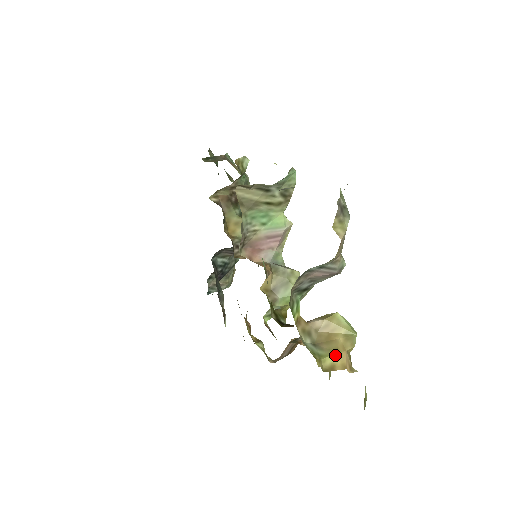
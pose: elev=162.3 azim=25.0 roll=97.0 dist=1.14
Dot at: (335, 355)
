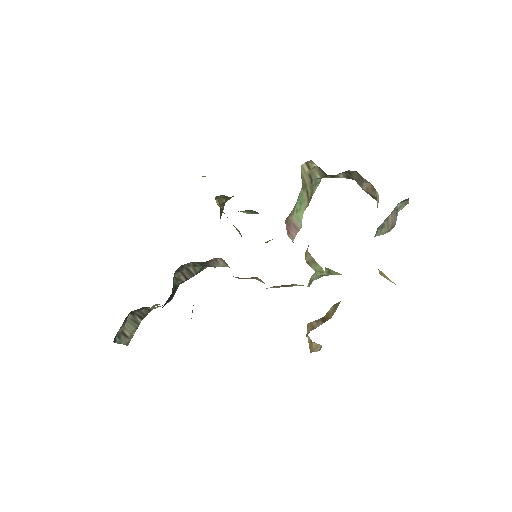
Dot at: occluded
